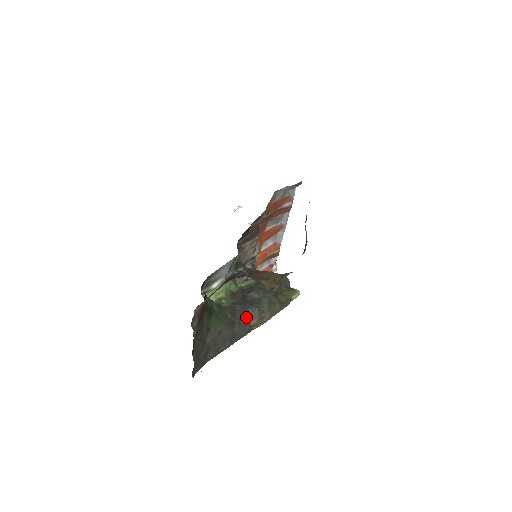
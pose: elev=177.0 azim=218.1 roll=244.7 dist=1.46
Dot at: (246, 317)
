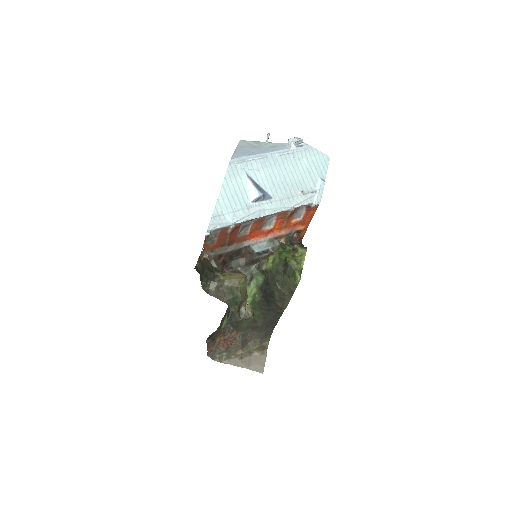
Dot at: (273, 305)
